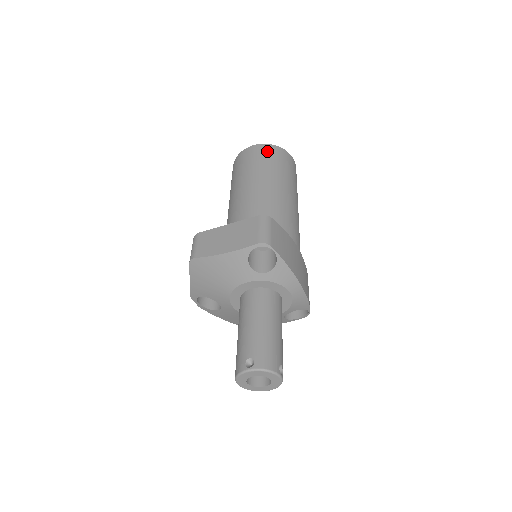
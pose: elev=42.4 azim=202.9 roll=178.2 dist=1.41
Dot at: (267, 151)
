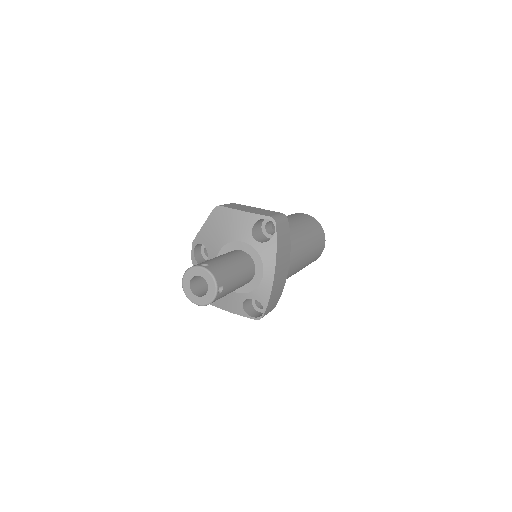
Dot at: (312, 220)
